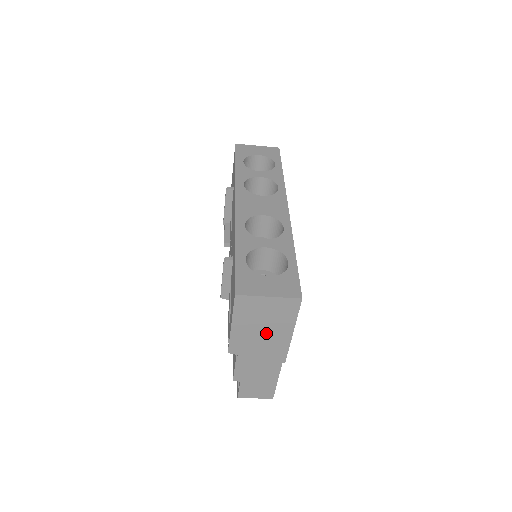
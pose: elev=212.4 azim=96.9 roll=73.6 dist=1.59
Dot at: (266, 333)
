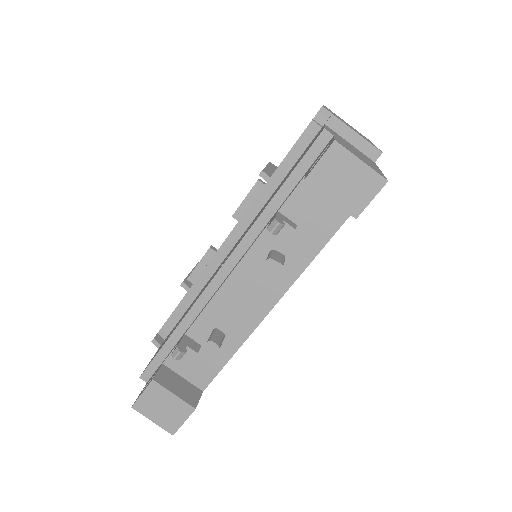
Dot at: occluded
